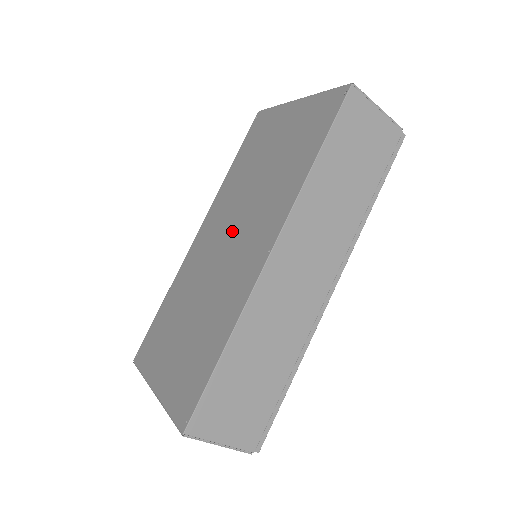
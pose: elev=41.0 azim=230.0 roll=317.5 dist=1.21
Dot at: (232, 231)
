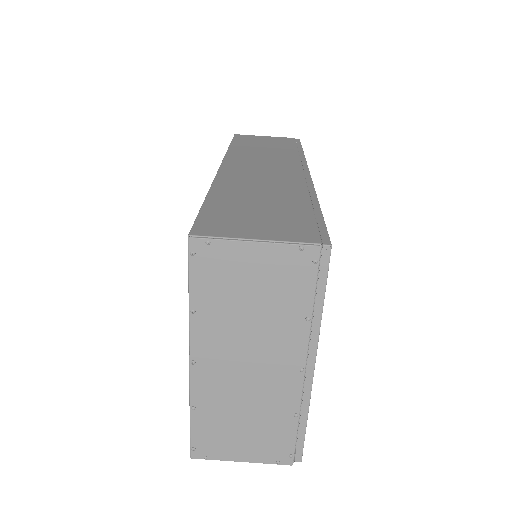
Dot at: occluded
